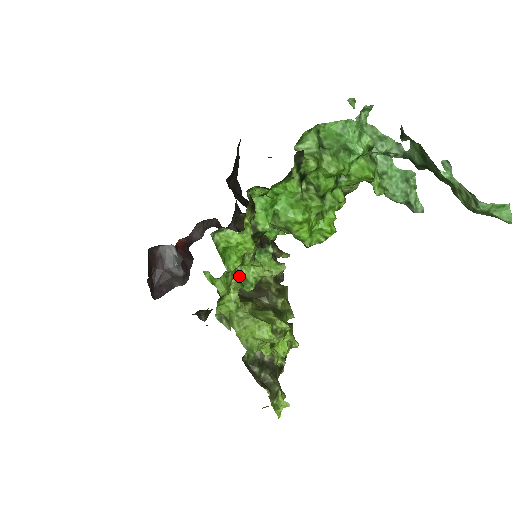
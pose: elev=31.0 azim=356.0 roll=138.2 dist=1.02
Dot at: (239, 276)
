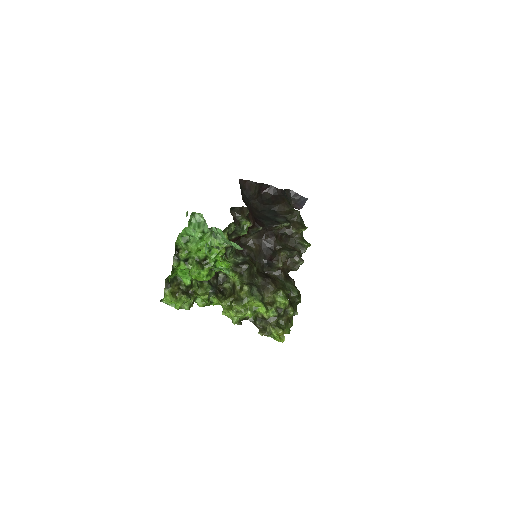
Dot at: occluded
